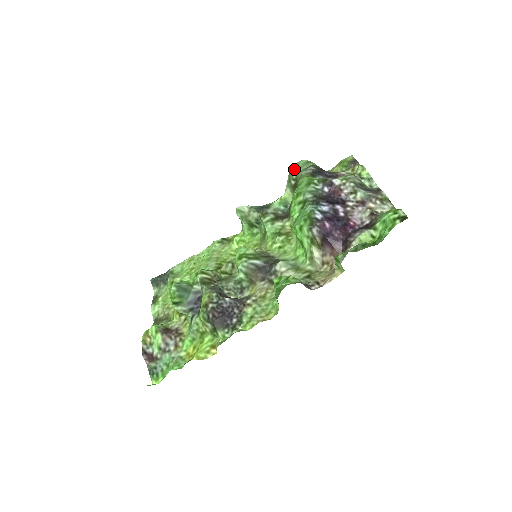
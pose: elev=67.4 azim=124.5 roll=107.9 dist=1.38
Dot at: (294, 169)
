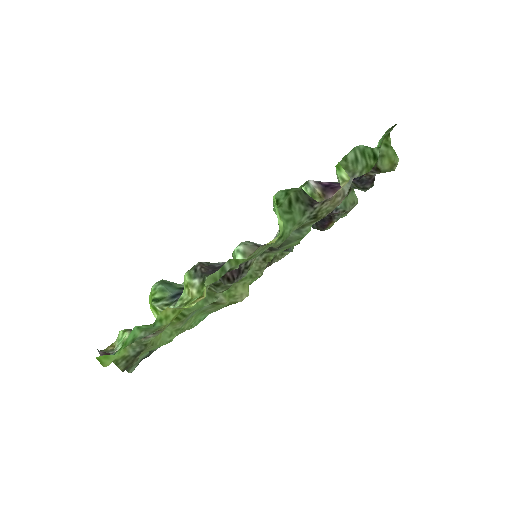
Dot at: occluded
